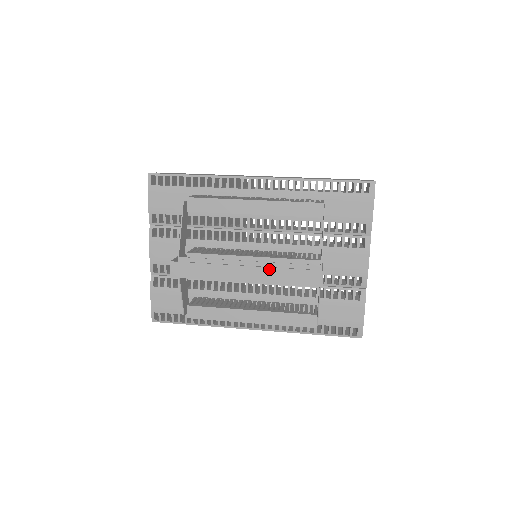
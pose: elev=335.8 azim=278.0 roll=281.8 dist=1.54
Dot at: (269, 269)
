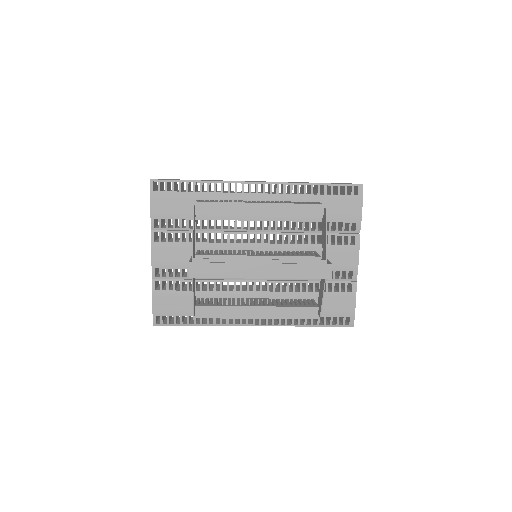
Dot at: (283, 265)
